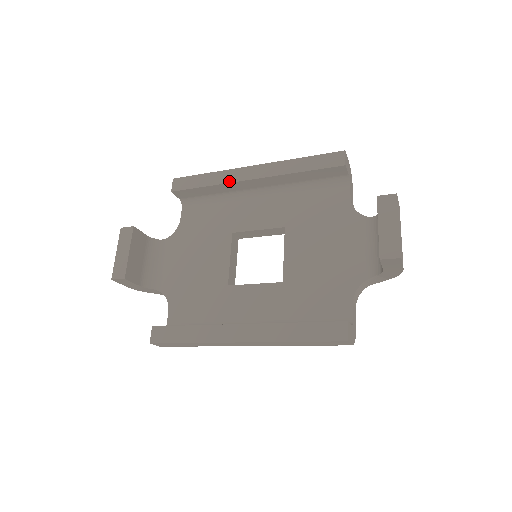
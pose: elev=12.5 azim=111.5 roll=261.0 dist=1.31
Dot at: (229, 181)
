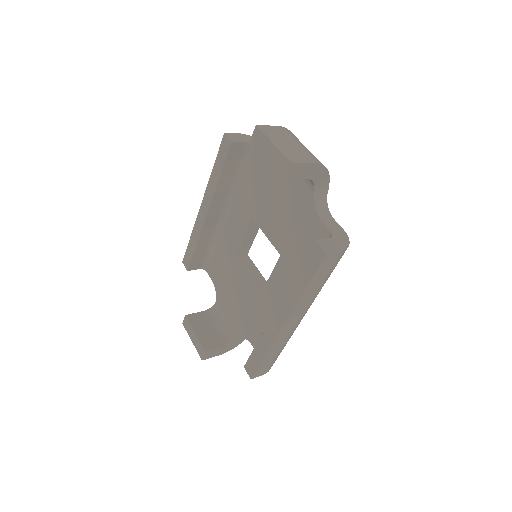
Dot at: (200, 229)
